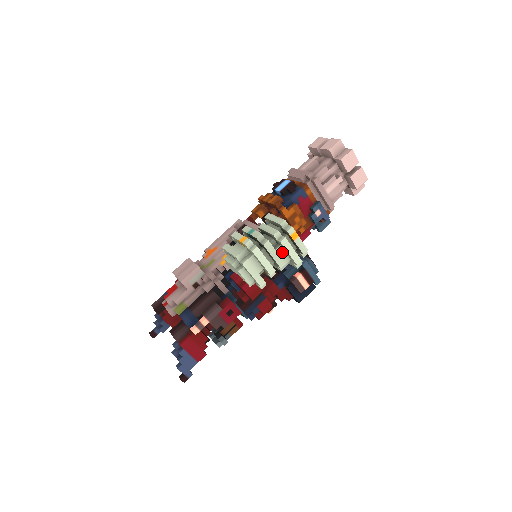
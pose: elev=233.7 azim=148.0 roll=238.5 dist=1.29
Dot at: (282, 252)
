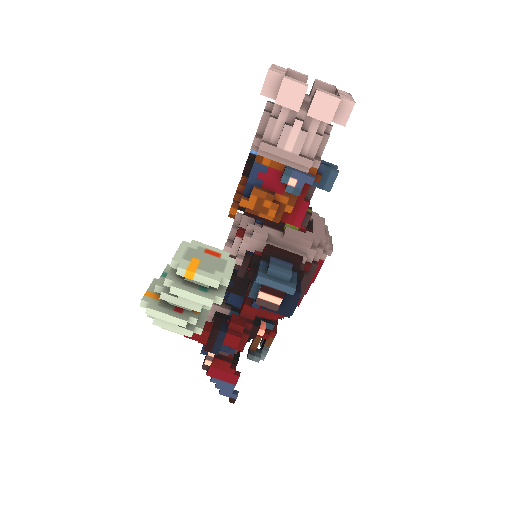
Dot at: occluded
